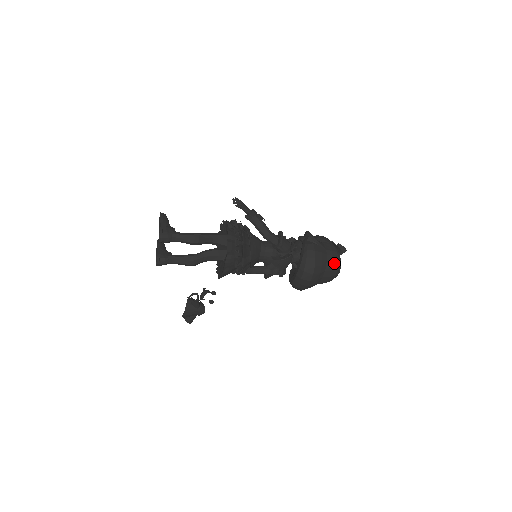
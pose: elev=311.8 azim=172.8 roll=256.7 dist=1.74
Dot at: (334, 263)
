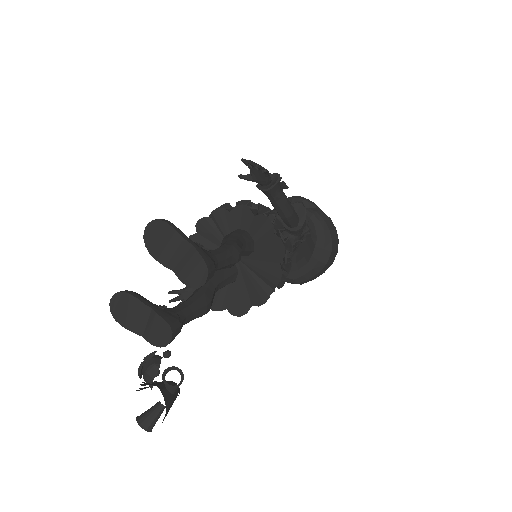
Dot at: occluded
